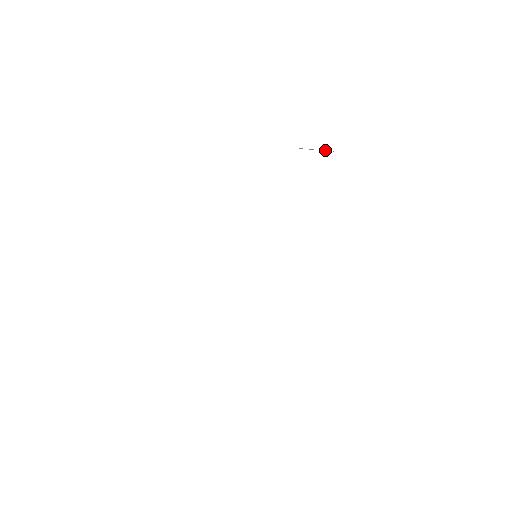
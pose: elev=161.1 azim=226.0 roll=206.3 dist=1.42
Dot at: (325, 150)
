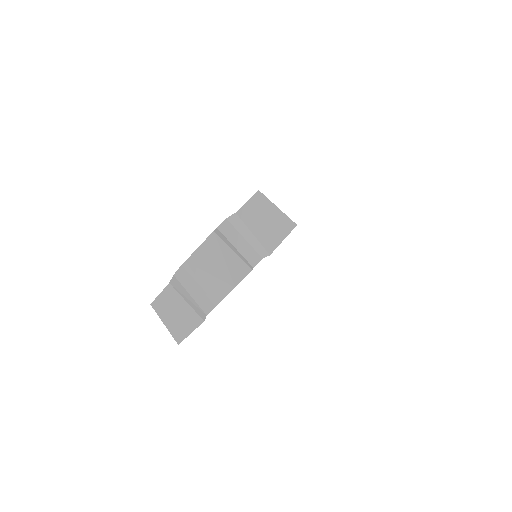
Dot at: (242, 257)
